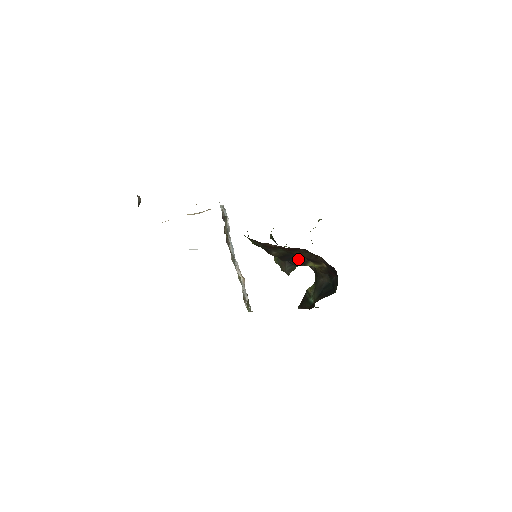
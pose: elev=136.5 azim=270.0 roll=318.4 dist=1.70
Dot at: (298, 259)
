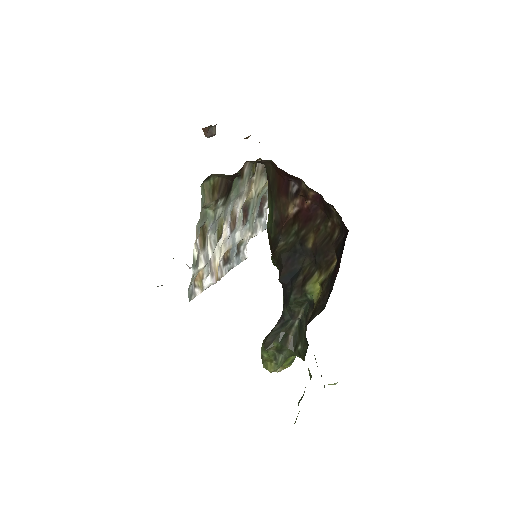
Dot at: (302, 273)
